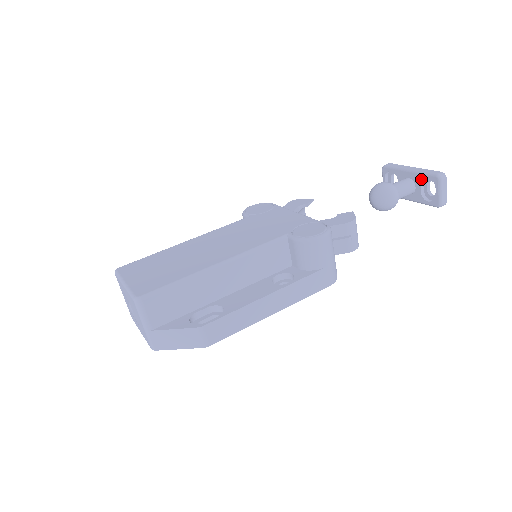
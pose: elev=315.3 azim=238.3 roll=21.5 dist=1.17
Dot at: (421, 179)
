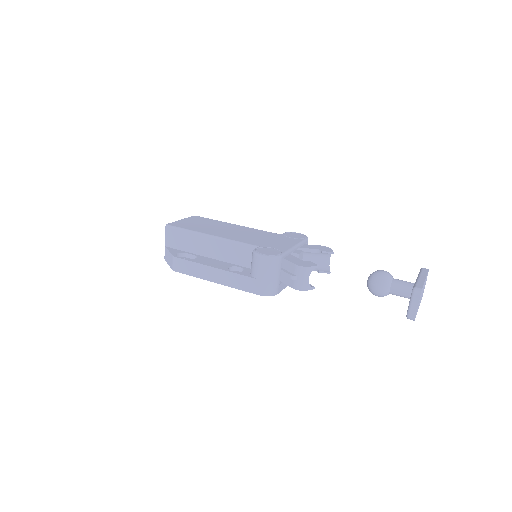
Dot at: occluded
